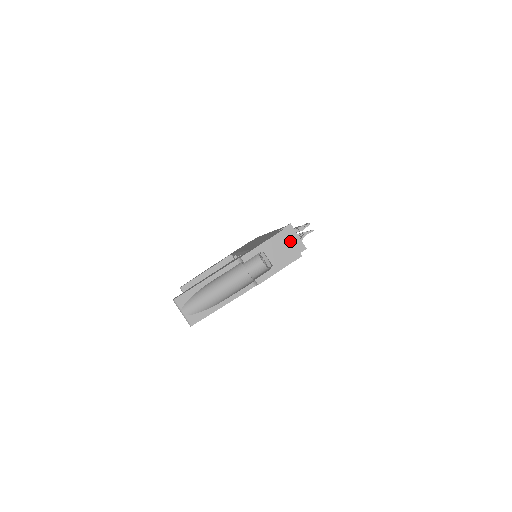
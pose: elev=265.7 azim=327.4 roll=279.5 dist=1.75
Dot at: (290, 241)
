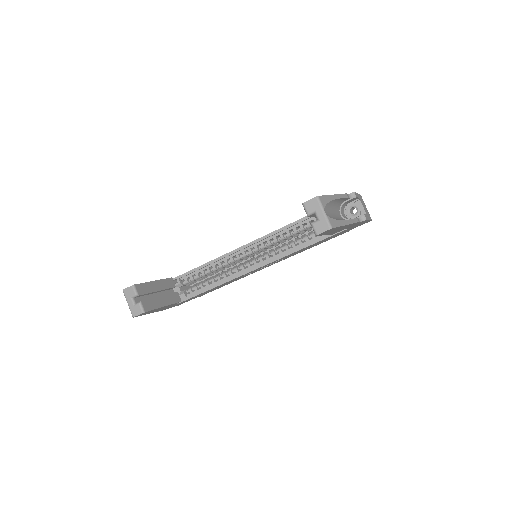
Dot at: (365, 205)
